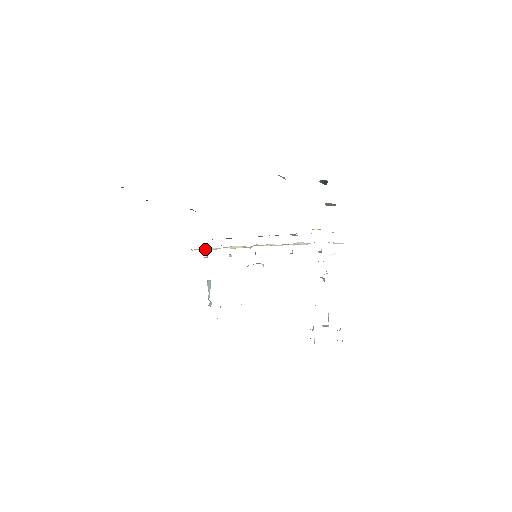
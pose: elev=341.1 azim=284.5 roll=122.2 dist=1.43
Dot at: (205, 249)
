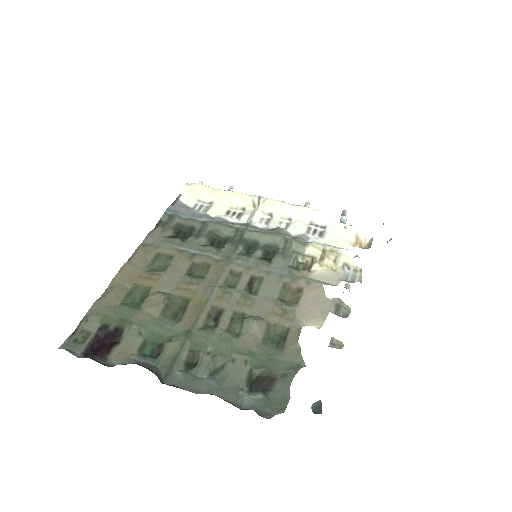
Dot at: (197, 192)
